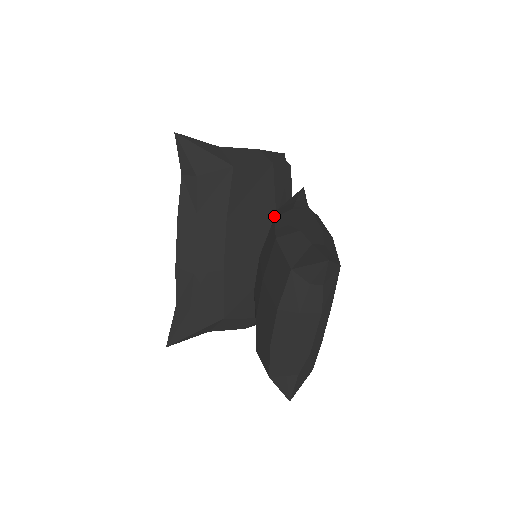
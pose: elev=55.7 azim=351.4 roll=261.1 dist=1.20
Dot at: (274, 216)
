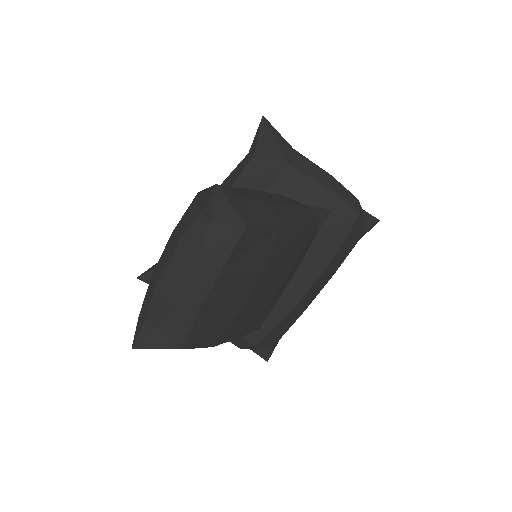
Dot at: occluded
